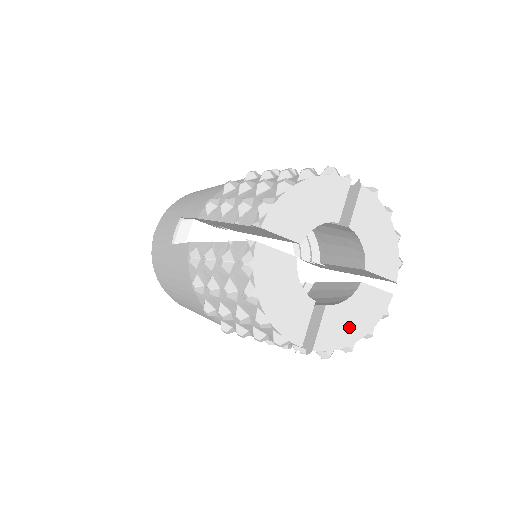
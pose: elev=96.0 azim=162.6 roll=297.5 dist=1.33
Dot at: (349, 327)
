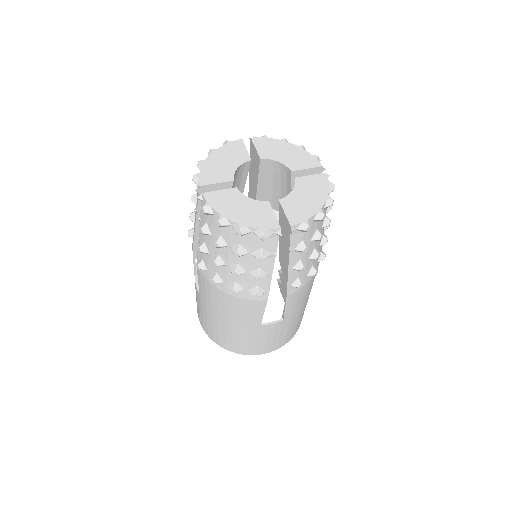
Dot at: (233, 208)
